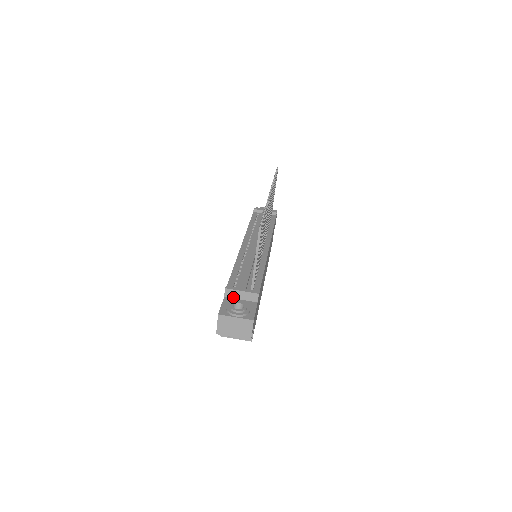
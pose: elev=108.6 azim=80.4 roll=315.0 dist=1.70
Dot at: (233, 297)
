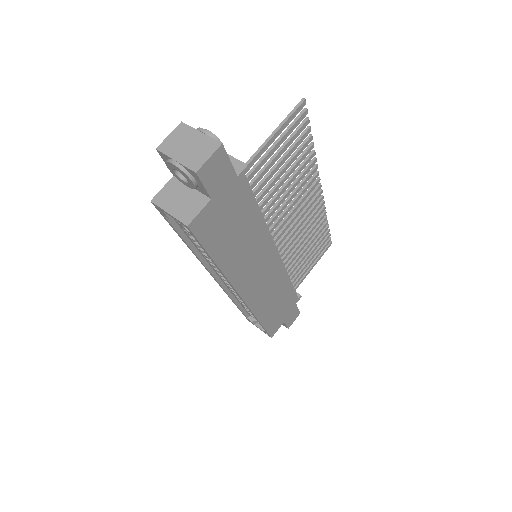
Dot at: occluded
